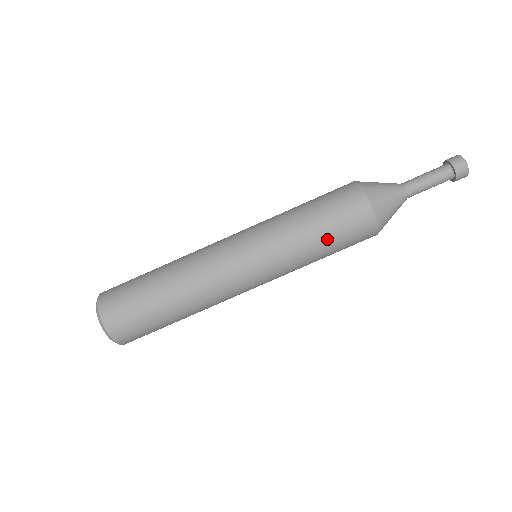
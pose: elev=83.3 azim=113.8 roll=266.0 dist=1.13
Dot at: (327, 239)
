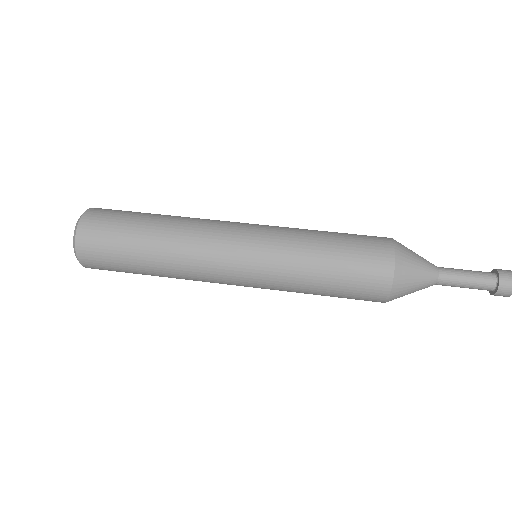
Dot at: (334, 265)
